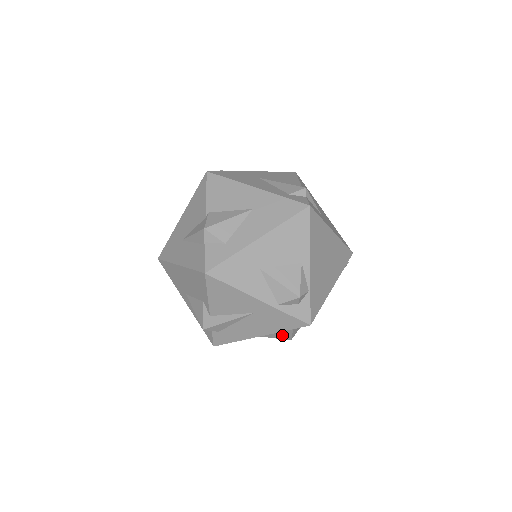
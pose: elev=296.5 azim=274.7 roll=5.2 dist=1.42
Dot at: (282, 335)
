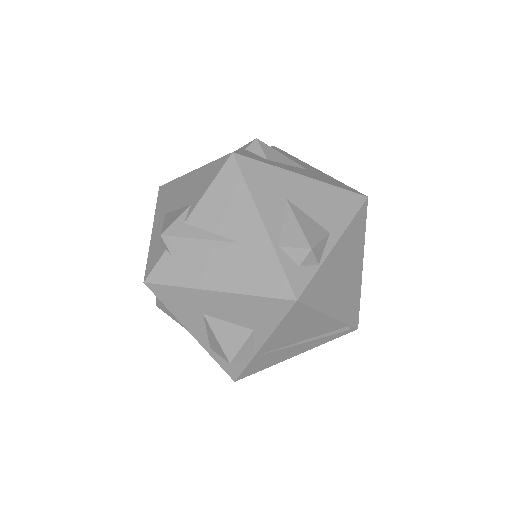
Dot at: (230, 338)
